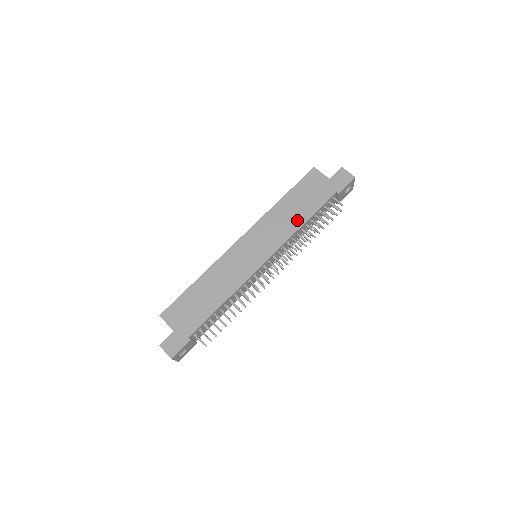
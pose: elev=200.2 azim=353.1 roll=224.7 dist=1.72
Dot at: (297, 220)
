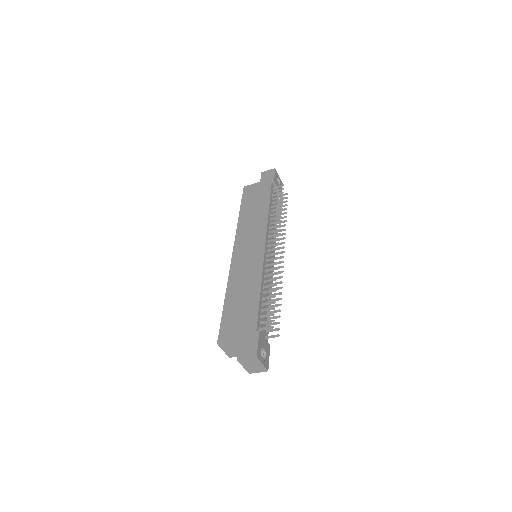
Dot at: (262, 212)
